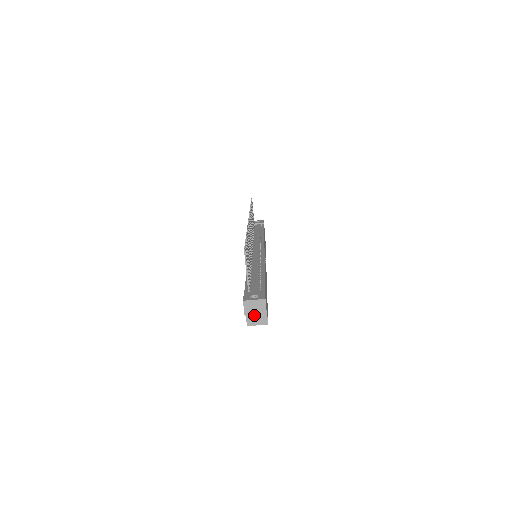
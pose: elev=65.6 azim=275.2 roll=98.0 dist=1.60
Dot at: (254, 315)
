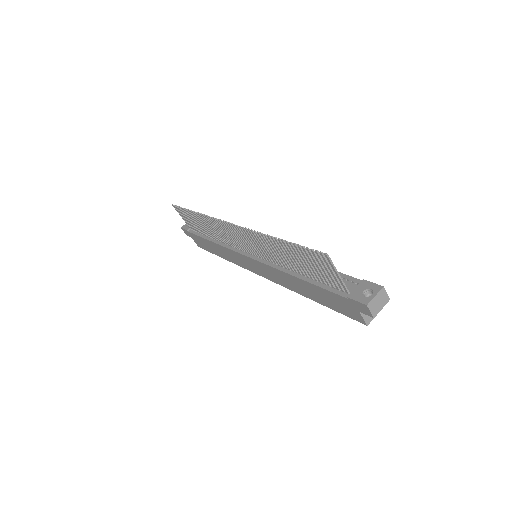
Dot at: occluded
